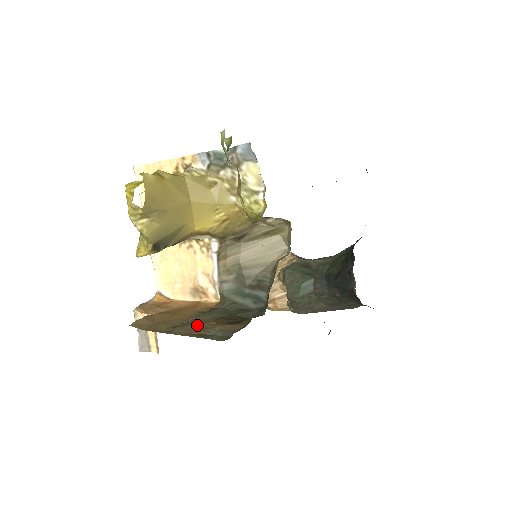
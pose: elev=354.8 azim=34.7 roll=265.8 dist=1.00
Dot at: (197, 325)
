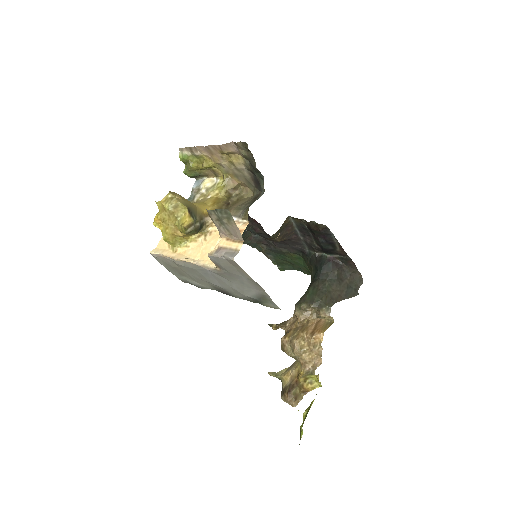
Dot at: occluded
